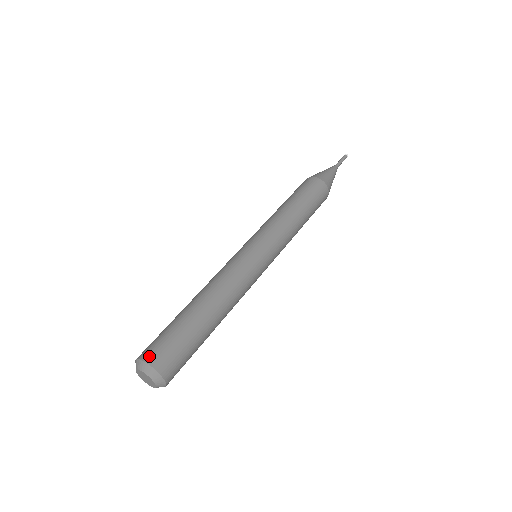
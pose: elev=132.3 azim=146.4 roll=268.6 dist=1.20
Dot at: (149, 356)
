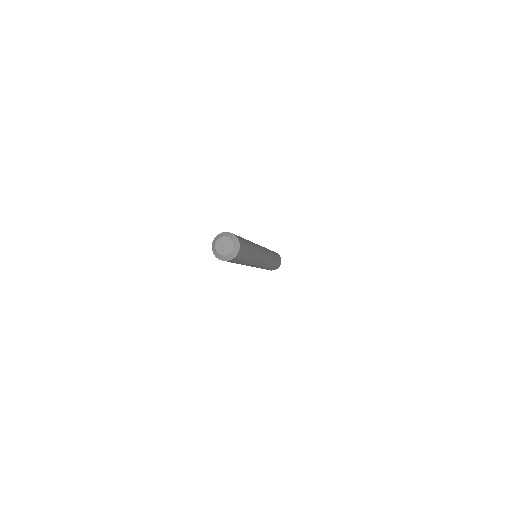
Dot at: occluded
